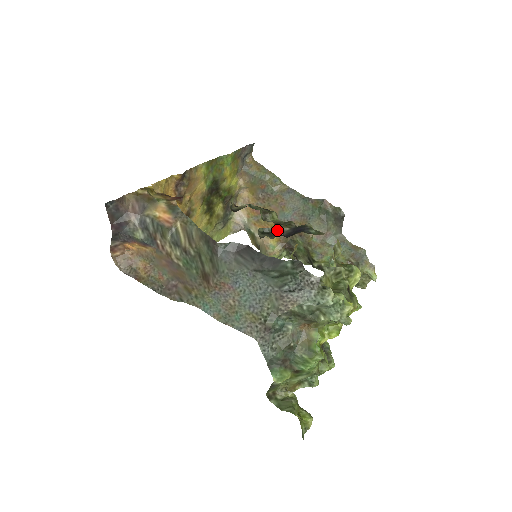
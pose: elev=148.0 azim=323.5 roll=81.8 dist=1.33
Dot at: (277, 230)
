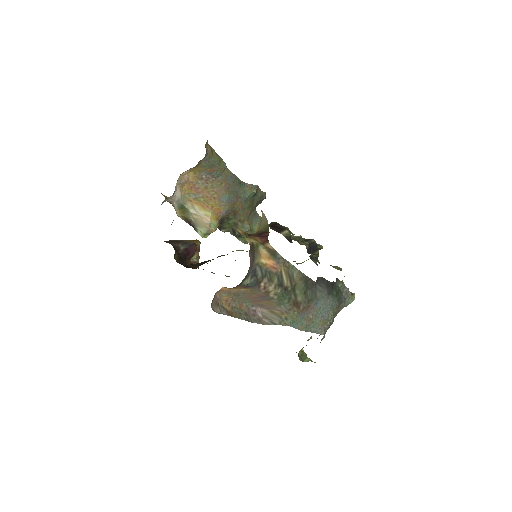
Dot at: occluded
